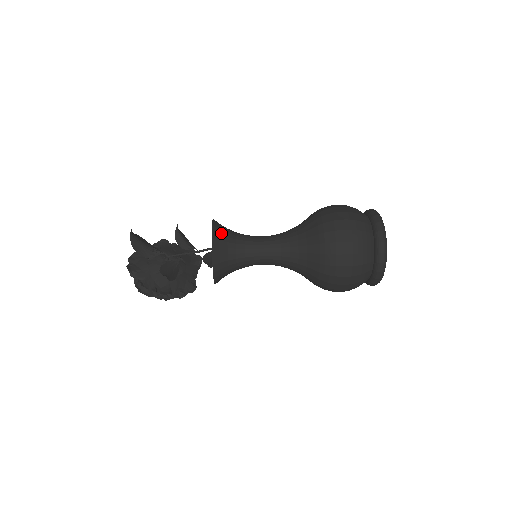
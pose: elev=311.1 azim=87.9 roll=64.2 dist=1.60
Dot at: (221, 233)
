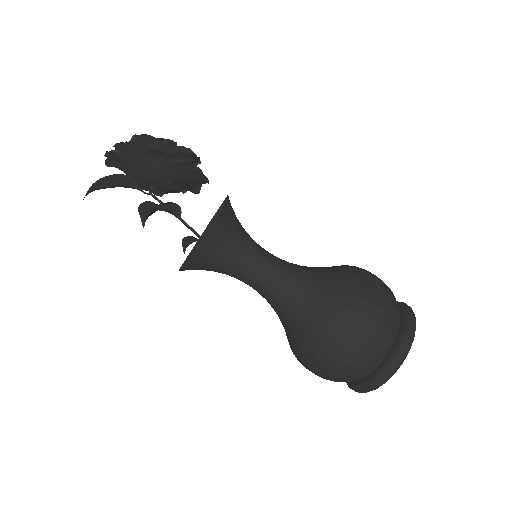
Dot at: (194, 269)
